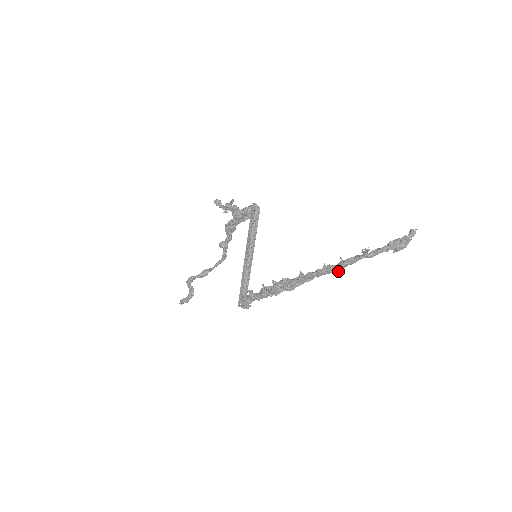
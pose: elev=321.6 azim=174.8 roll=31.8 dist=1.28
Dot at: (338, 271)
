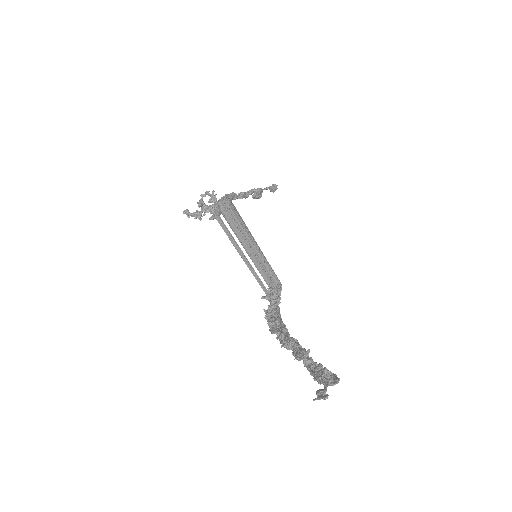
Dot at: (295, 358)
